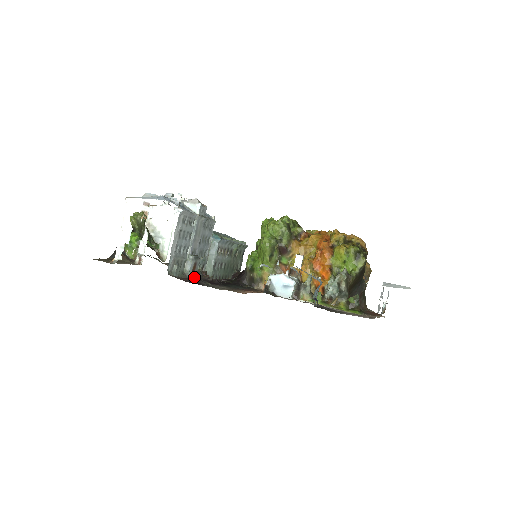
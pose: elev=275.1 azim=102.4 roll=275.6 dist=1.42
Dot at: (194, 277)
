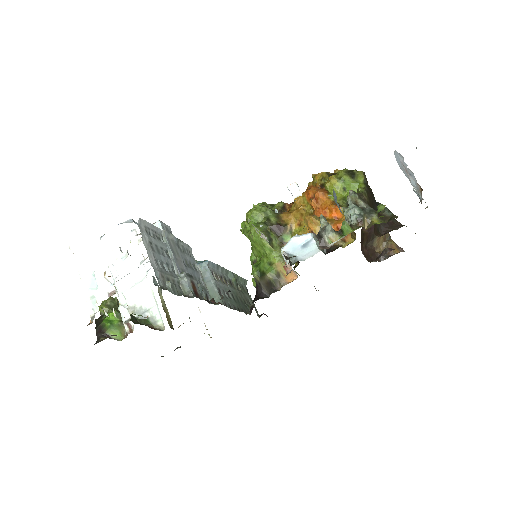
Dot at: occluded
